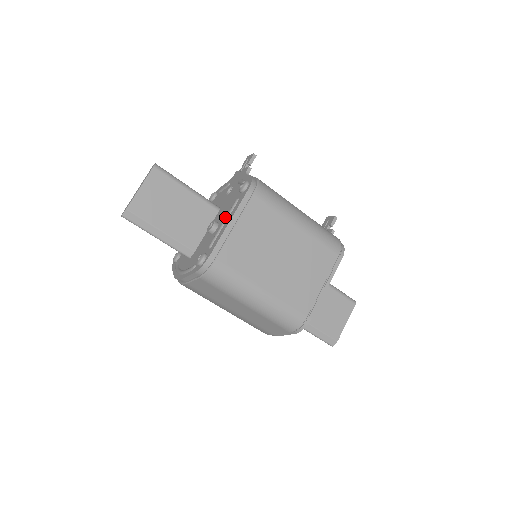
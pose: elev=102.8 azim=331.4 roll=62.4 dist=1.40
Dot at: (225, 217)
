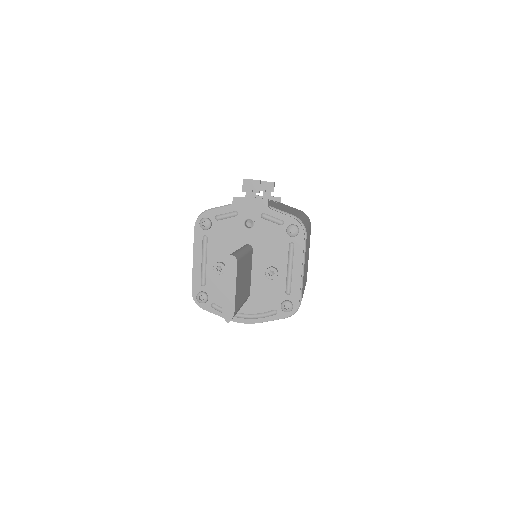
Dot at: (284, 262)
